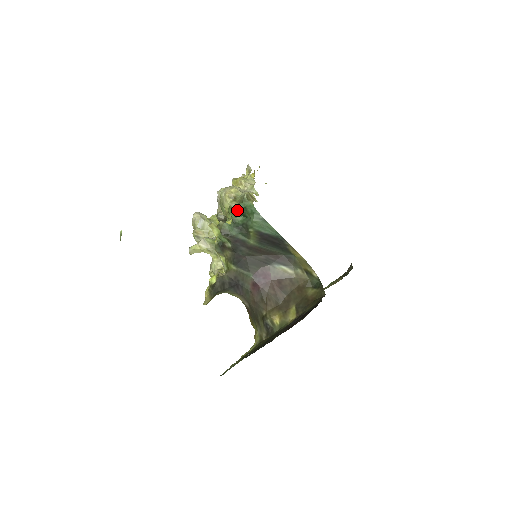
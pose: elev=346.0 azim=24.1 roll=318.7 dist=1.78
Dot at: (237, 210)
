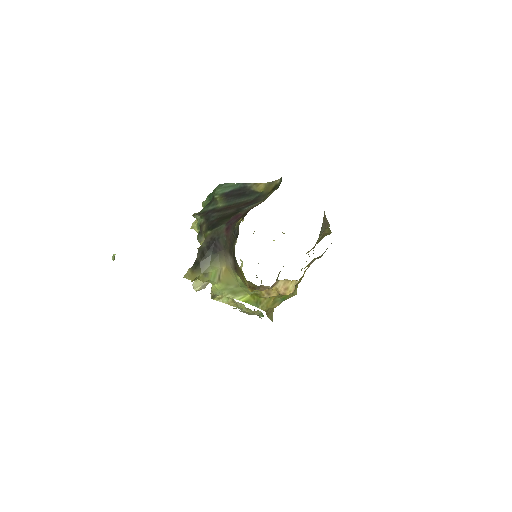
Dot at: (207, 199)
